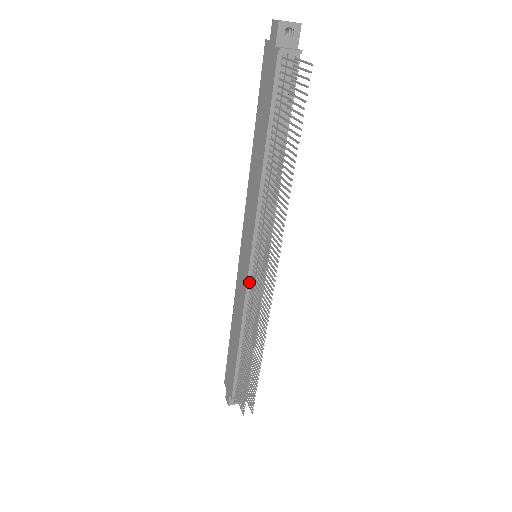
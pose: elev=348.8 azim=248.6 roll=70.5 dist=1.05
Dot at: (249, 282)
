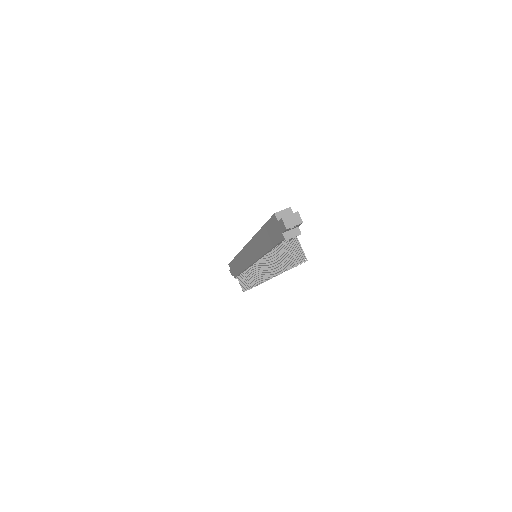
Dot at: (251, 265)
